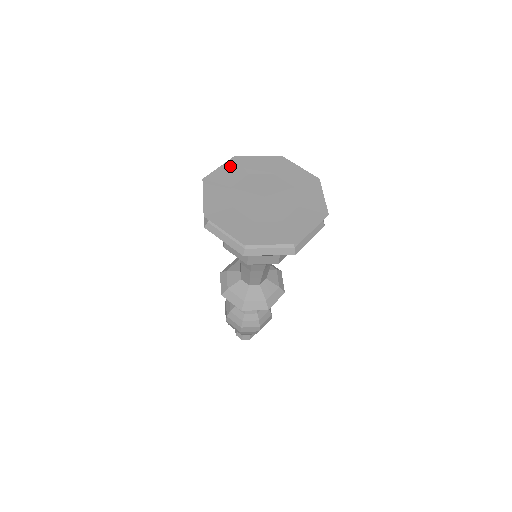
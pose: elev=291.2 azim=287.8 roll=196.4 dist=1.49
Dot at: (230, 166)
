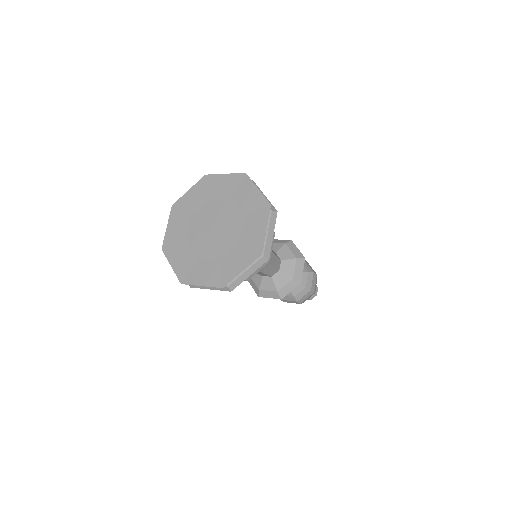
Dot at: (197, 189)
